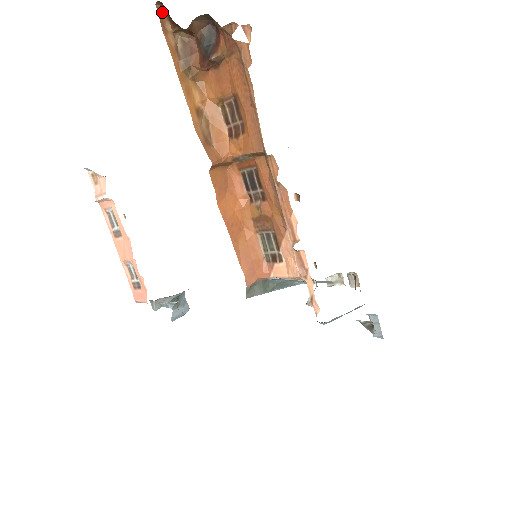
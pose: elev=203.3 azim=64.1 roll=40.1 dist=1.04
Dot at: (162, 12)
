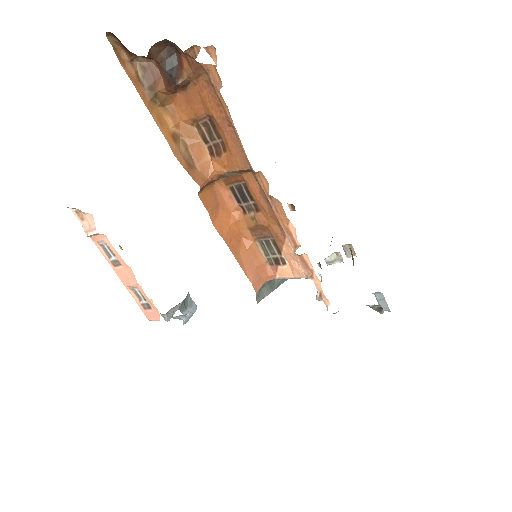
Dot at: (114, 42)
